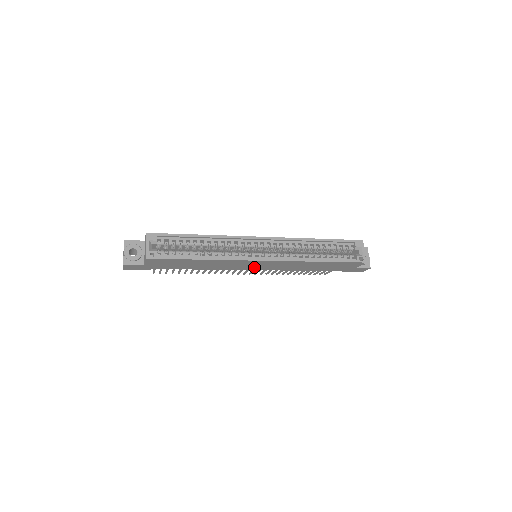
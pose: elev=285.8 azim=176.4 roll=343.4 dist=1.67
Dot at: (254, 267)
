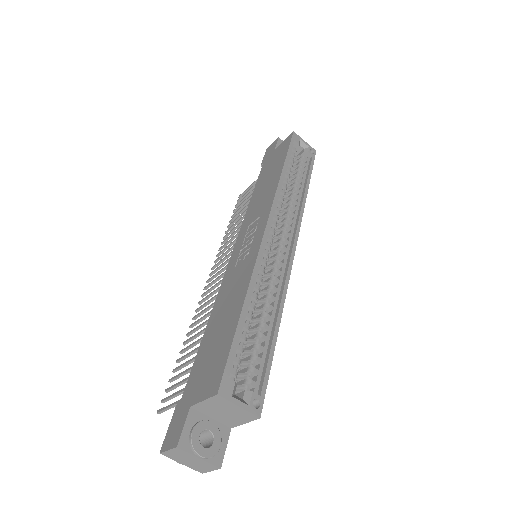
Dot at: occluded
